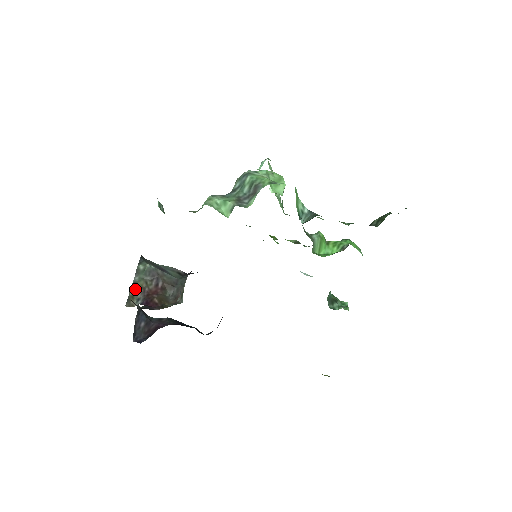
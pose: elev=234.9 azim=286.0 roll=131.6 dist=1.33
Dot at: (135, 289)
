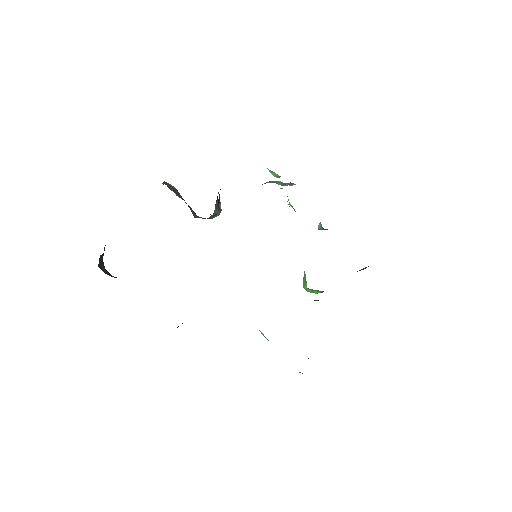
Dot at: (167, 185)
